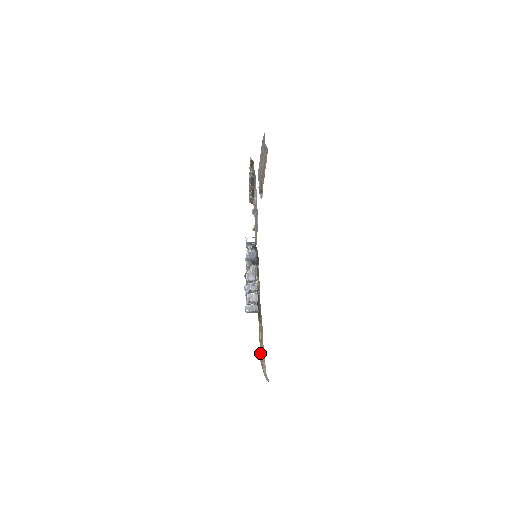
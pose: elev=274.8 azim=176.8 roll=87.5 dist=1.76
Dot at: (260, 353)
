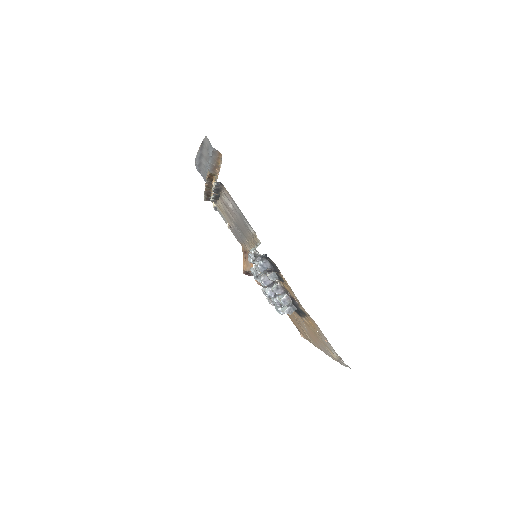
Dot at: (303, 334)
